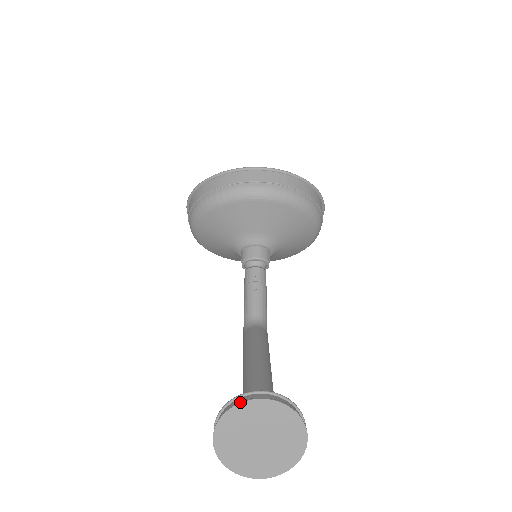
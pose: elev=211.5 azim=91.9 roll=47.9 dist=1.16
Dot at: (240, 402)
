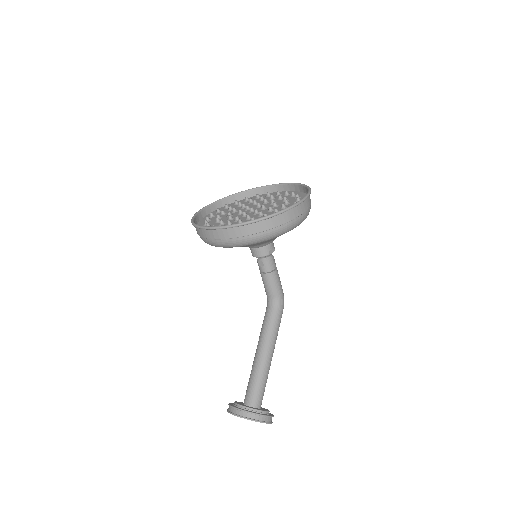
Dot at: (228, 412)
